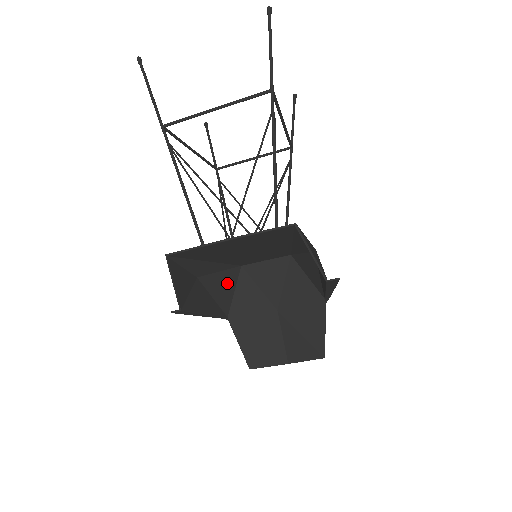
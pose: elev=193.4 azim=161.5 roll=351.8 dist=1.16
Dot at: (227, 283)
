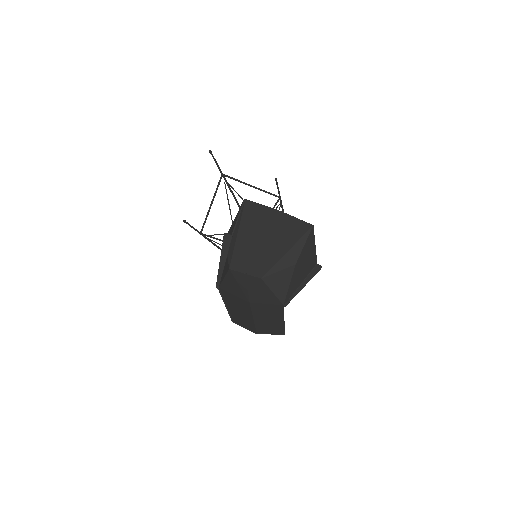
Dot at: (225, 267)
